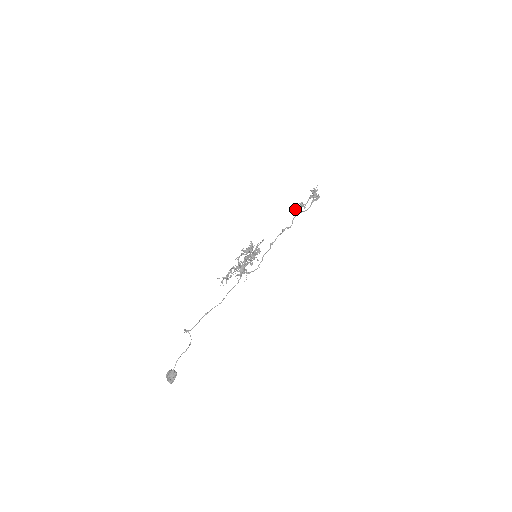
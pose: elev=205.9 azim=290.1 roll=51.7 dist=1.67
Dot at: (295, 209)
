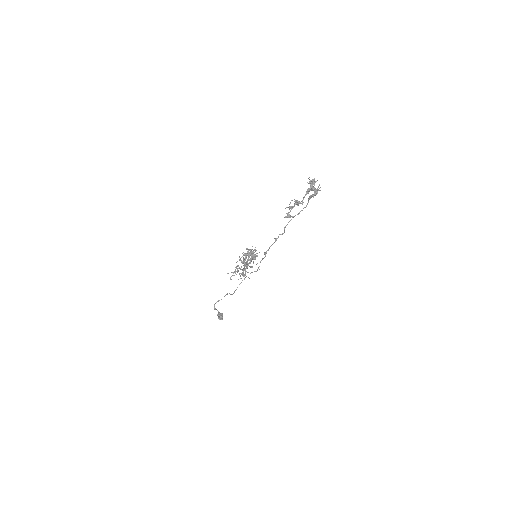
Dot at: (290, 207)
